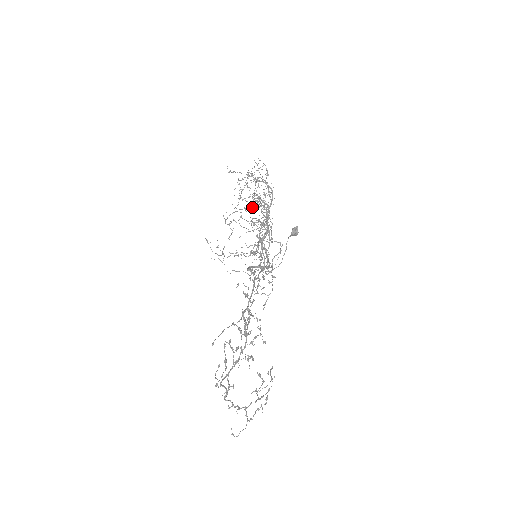
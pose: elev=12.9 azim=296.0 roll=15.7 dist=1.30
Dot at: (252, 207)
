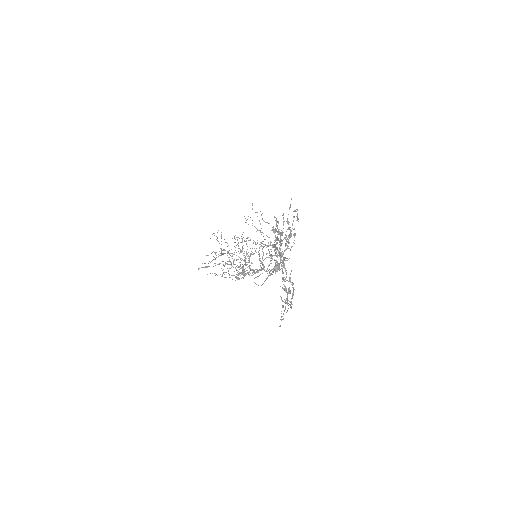
Dot at: (227, 263)
